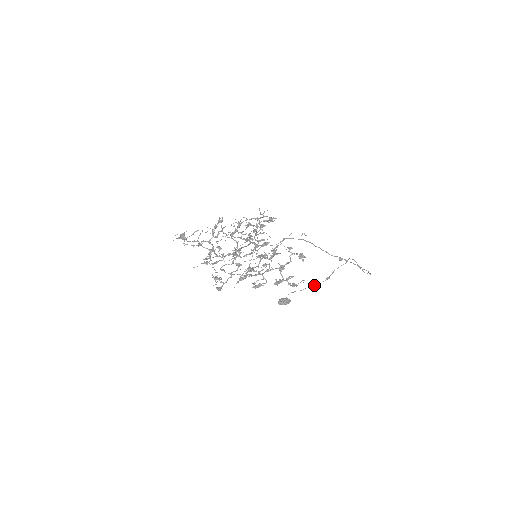
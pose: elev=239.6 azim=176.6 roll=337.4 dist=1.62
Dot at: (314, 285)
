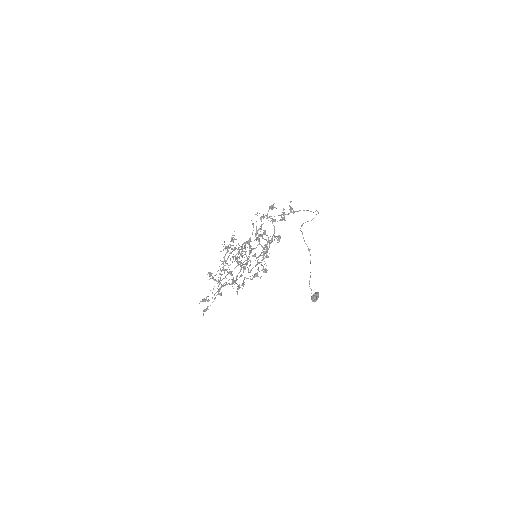
Dot at: occluded
